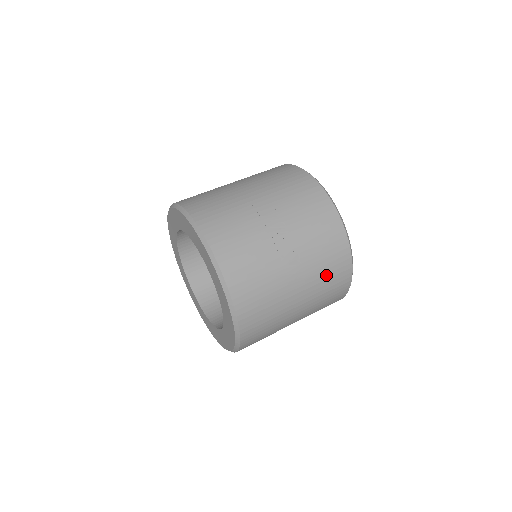
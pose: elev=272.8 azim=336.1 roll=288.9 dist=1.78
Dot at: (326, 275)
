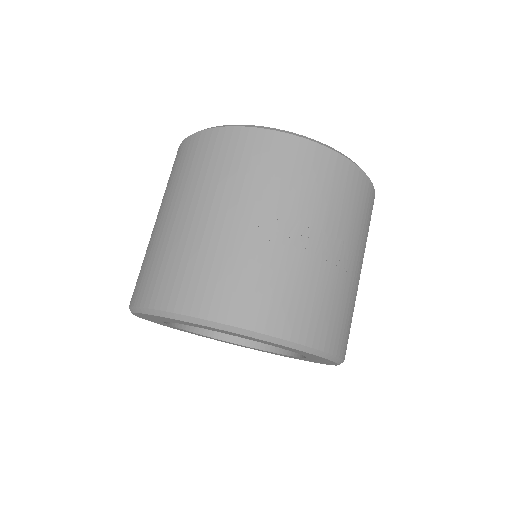
Dot at: (362, 220)
